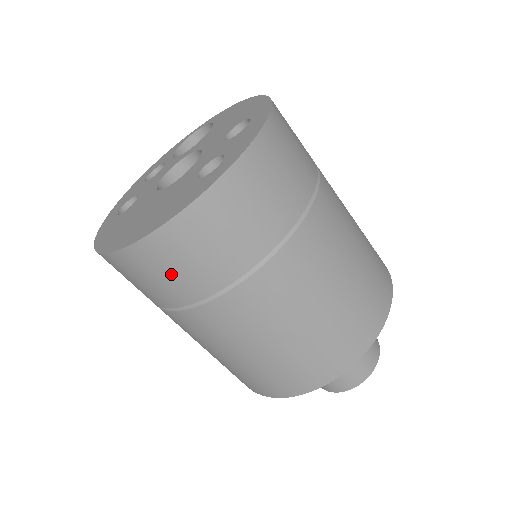
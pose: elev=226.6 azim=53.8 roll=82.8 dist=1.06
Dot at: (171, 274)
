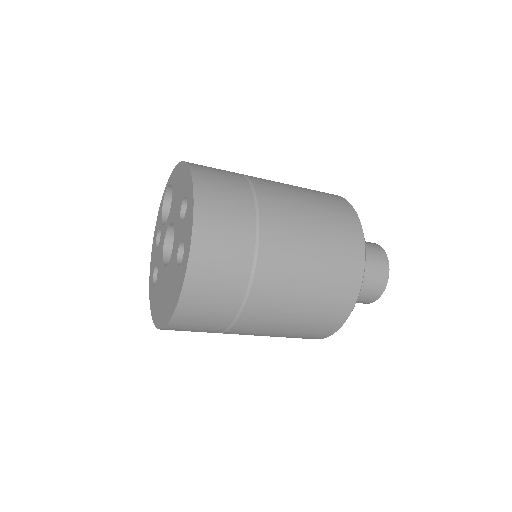
Dot at: (200, 326)
